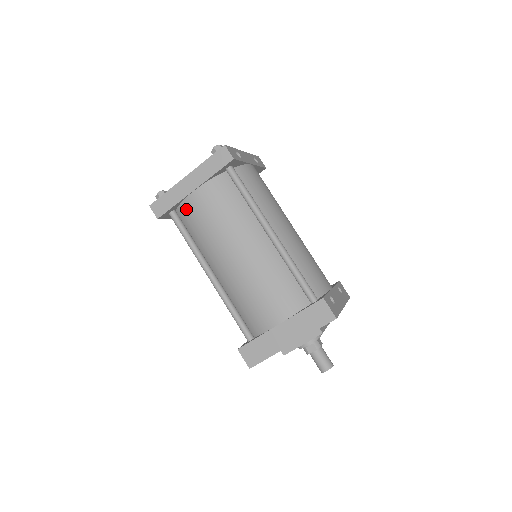
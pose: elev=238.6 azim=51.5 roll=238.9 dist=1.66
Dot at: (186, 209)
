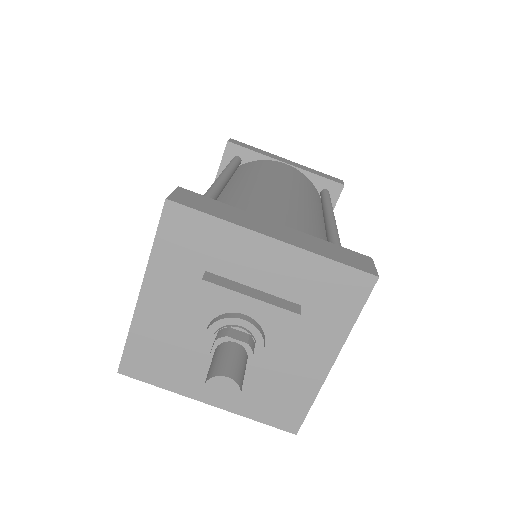
Dot at: (260, 162)
